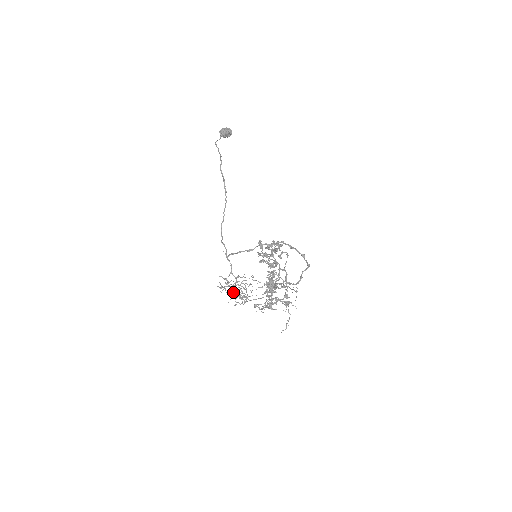
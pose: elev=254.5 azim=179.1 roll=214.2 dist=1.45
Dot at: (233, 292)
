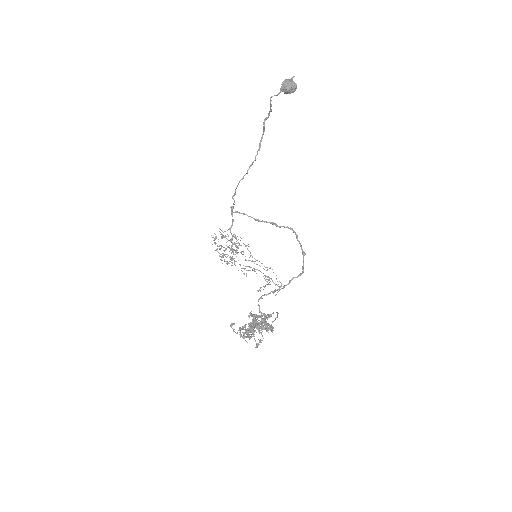
Dot at: (223, 254)
